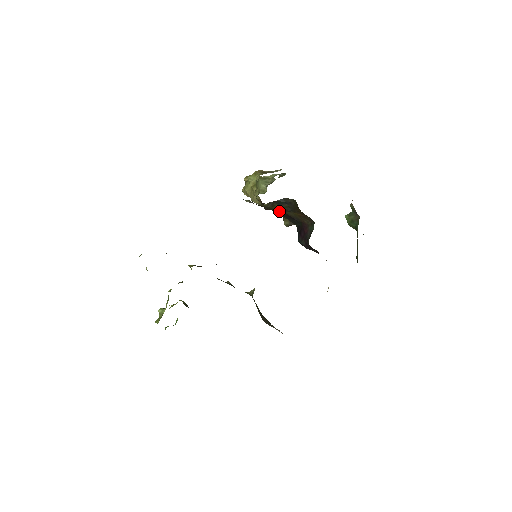
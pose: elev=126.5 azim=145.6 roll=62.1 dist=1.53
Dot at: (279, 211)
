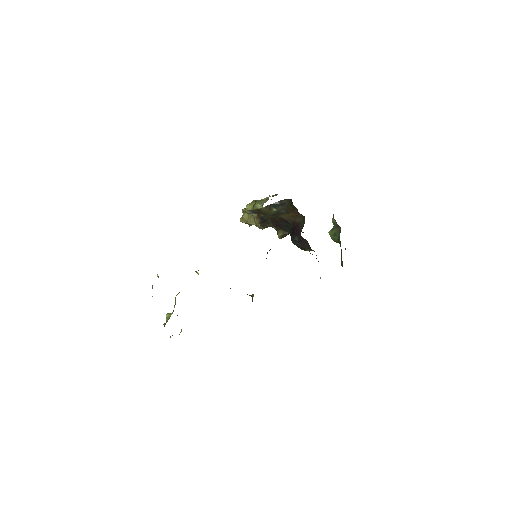
Dot at: (275, 216)
